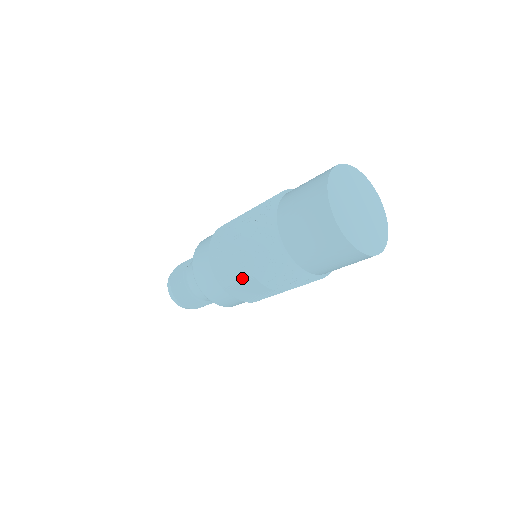
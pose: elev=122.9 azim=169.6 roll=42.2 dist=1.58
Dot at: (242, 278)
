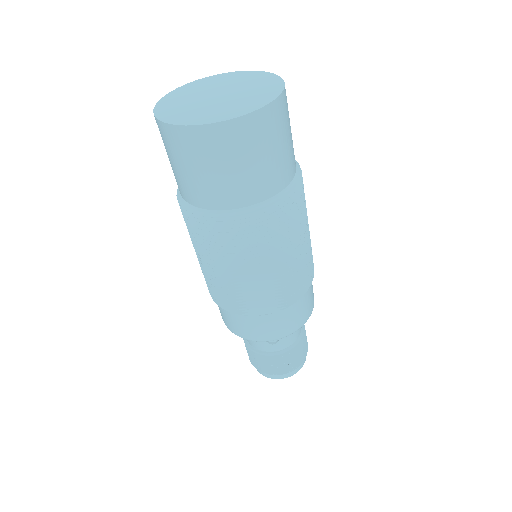
Dot at: (230, 284)
